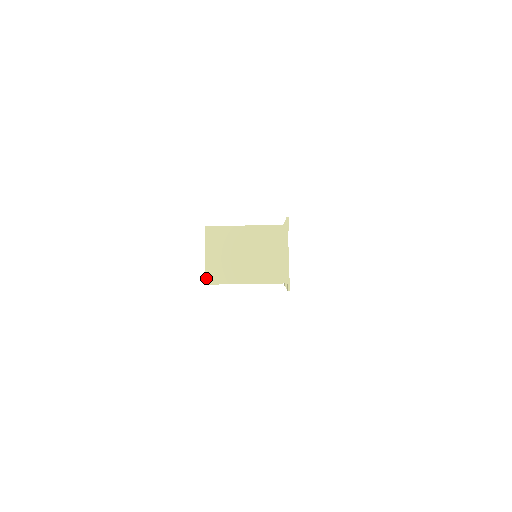
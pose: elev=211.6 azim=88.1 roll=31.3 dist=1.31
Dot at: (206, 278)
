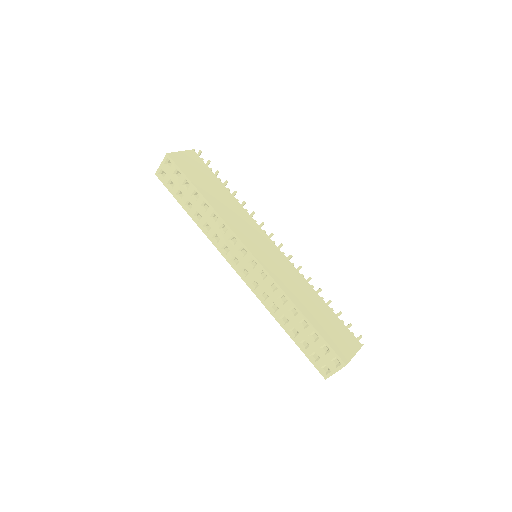
Dot at: occluded
